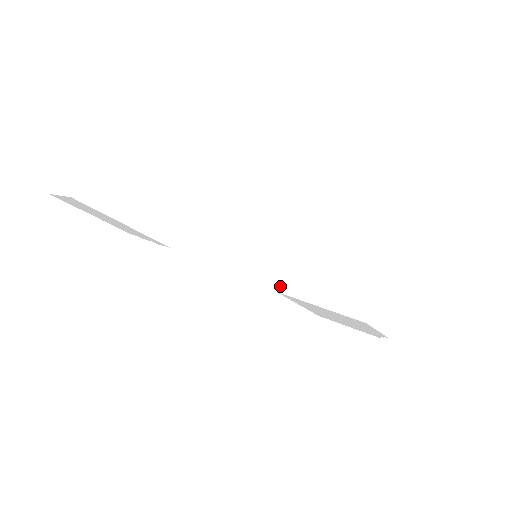
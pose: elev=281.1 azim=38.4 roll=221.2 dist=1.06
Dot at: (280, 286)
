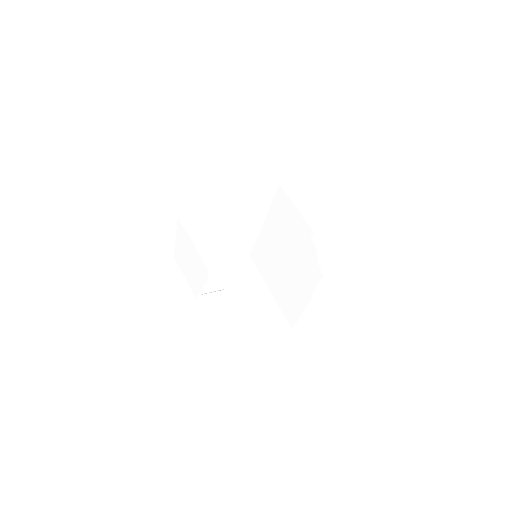
Dot at: occluded
